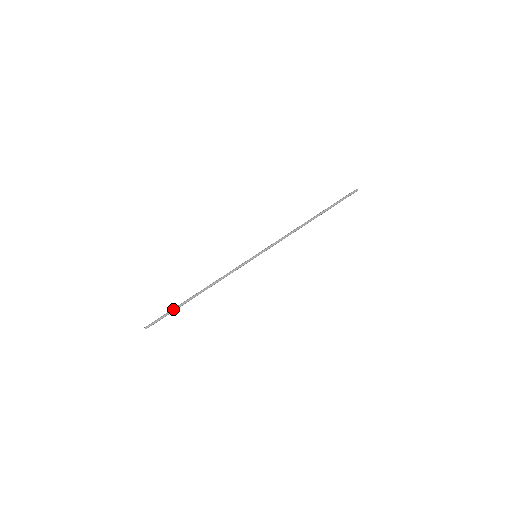
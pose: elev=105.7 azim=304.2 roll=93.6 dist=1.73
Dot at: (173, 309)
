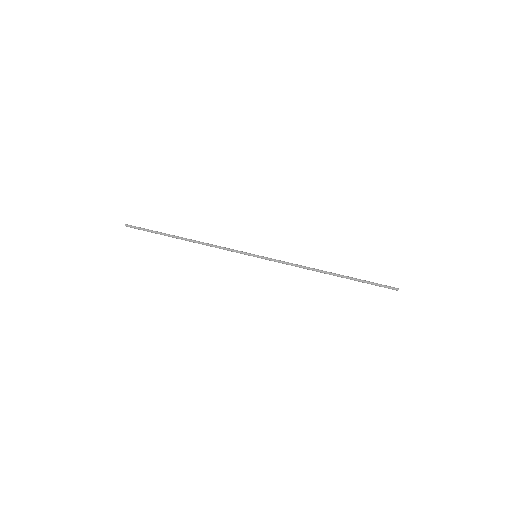
Dot at: (157, 231)
